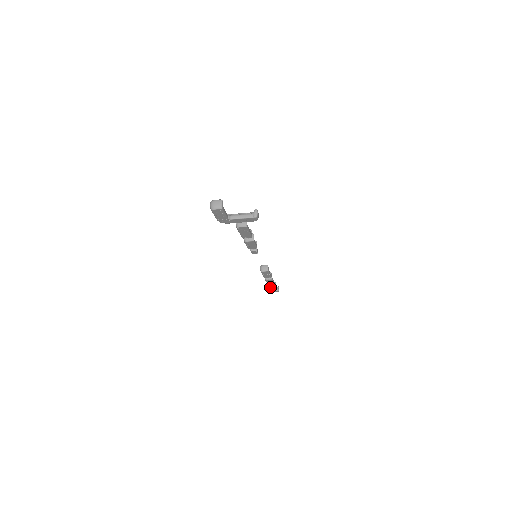
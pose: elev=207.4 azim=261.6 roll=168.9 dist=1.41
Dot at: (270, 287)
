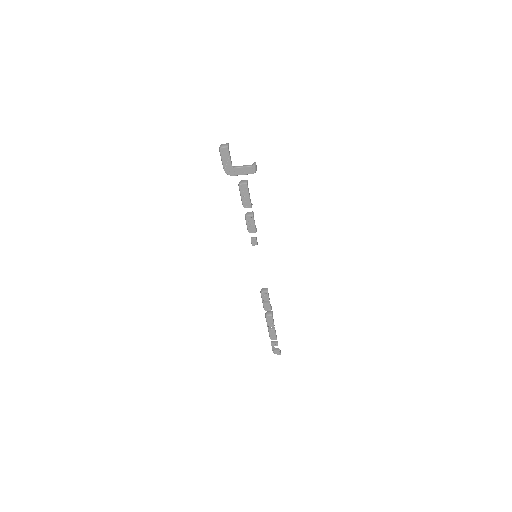
Dot at: (271, 339)
